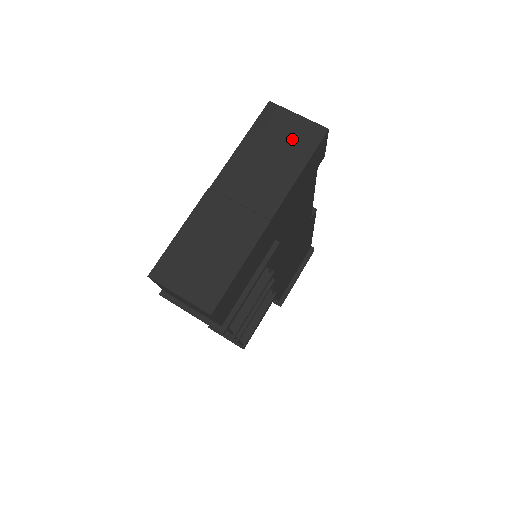
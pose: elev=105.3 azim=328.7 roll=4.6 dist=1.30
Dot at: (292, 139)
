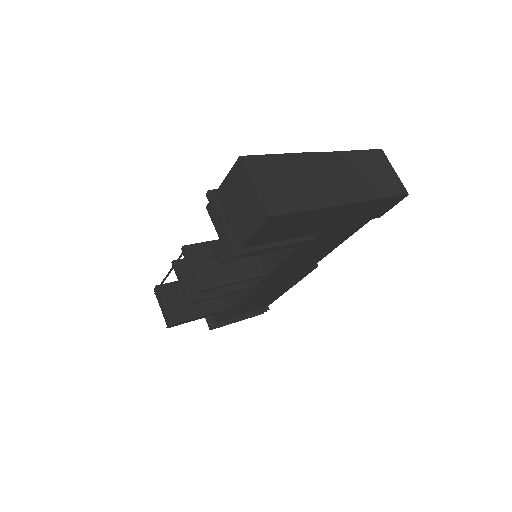
Dot at: (384, 178)
